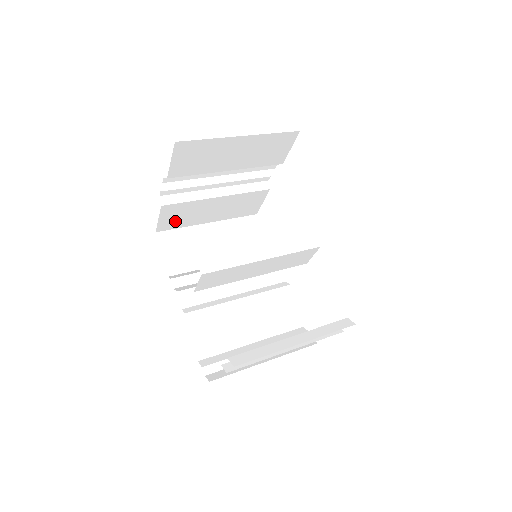
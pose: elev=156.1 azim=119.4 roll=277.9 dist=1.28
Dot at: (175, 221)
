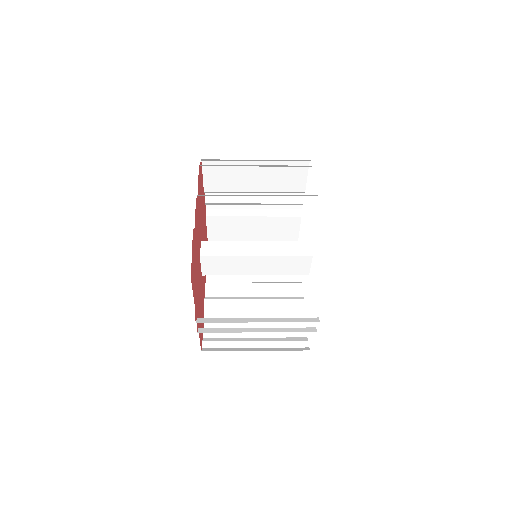
Dot at: (222, 234)
